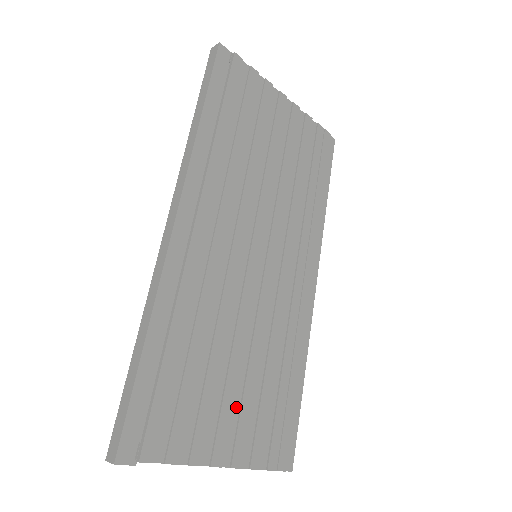
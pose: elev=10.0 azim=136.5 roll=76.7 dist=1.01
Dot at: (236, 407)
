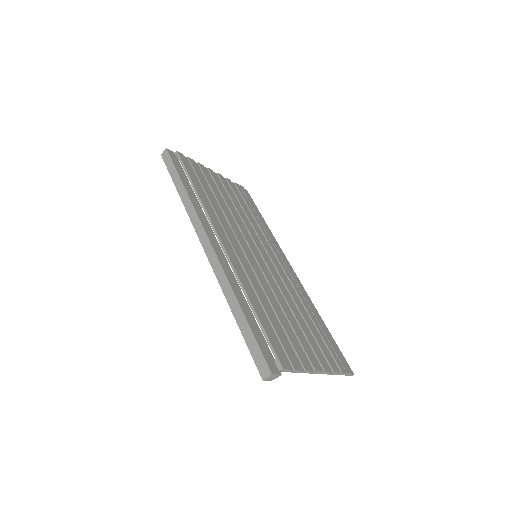
Dot at: (304, 338)
